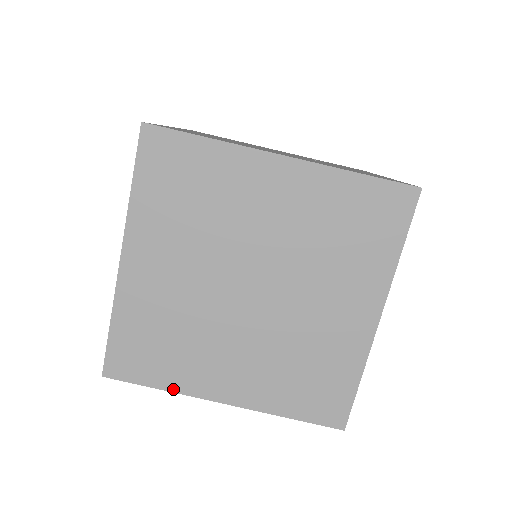
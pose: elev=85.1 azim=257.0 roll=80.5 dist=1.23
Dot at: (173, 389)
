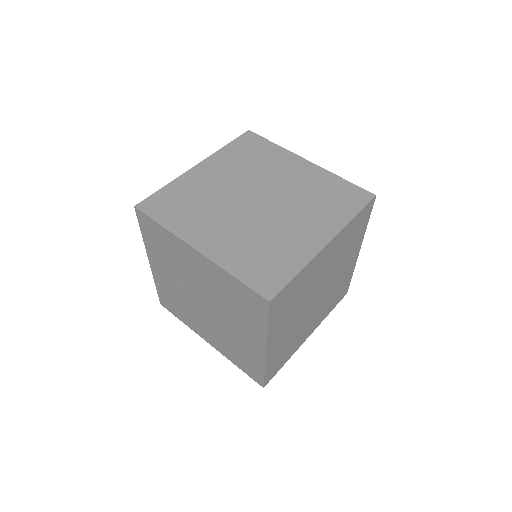
Dot at: (170, 229)
